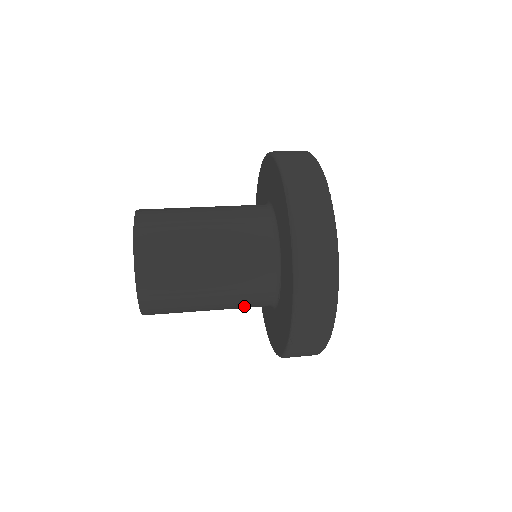
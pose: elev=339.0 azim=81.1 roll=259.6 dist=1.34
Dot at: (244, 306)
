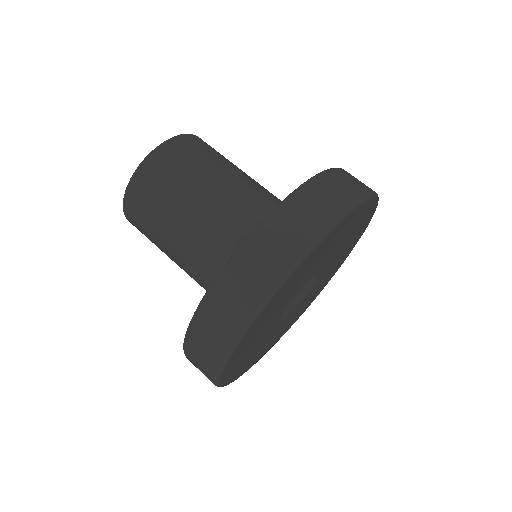
Dot at: (201, 284)
